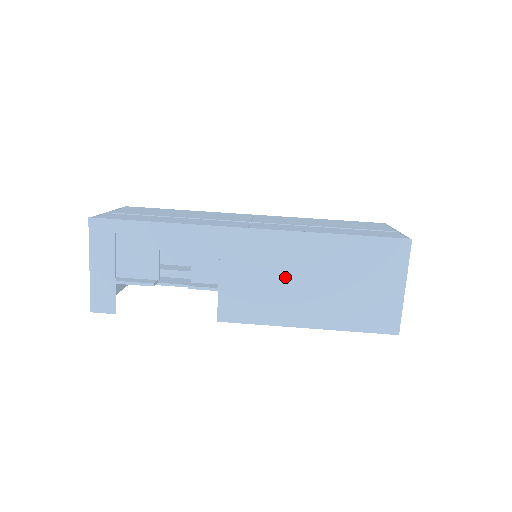
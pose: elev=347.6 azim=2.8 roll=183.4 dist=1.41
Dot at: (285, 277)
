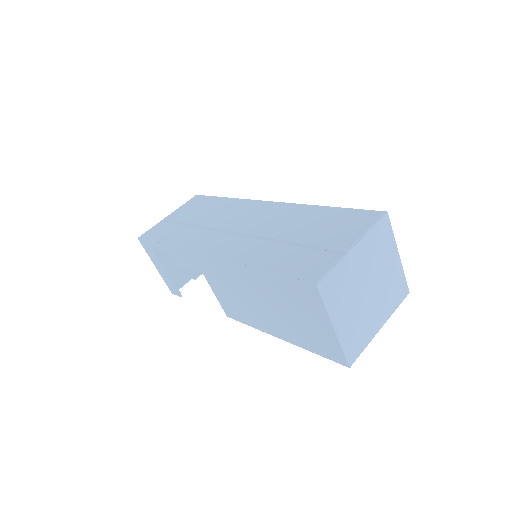
Dot at: (245, 296)
